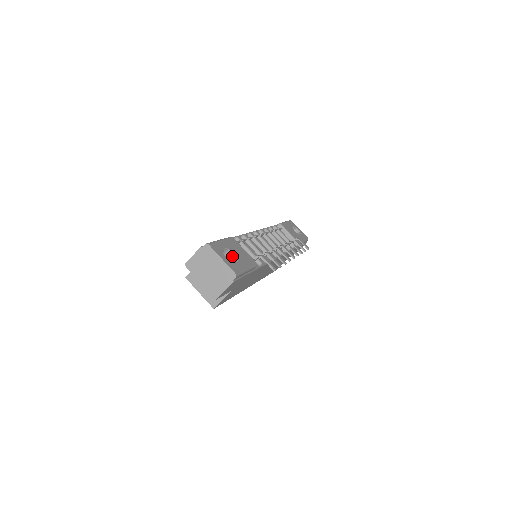
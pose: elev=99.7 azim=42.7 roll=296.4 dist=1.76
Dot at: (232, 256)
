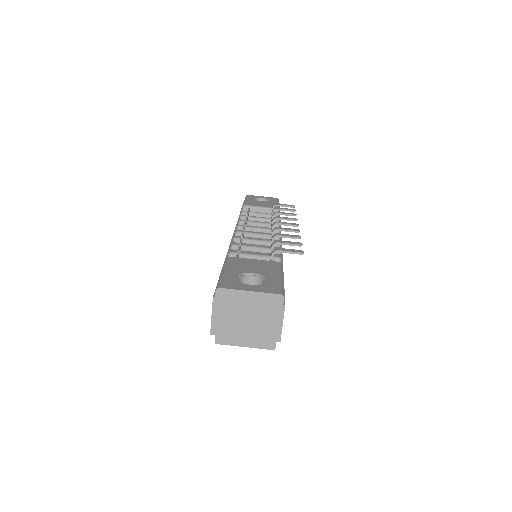
Dot at: (252, 278)
